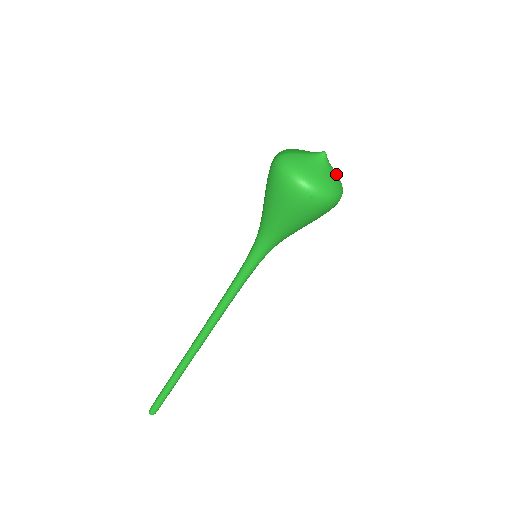
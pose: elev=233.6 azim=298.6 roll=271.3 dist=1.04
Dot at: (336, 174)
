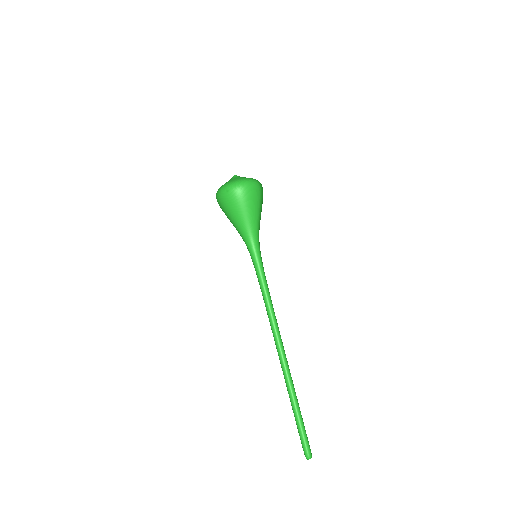
Dot at: occluded
